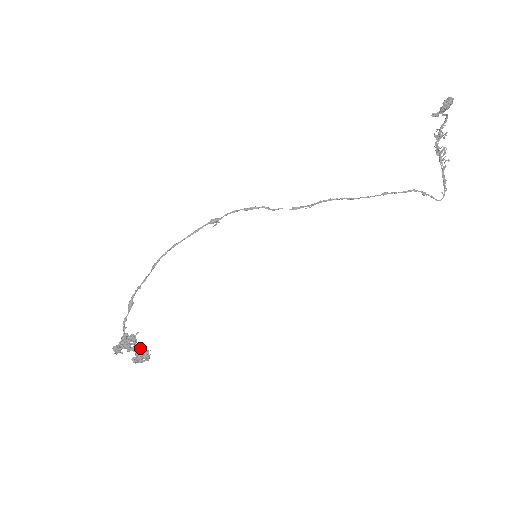
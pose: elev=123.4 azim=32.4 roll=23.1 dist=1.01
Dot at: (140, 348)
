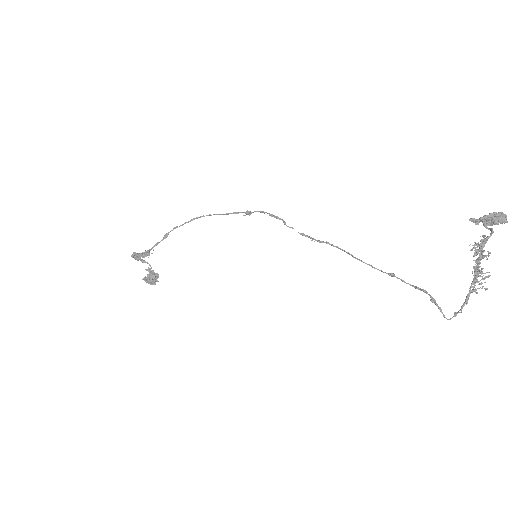
Dot at: (153, 273)
